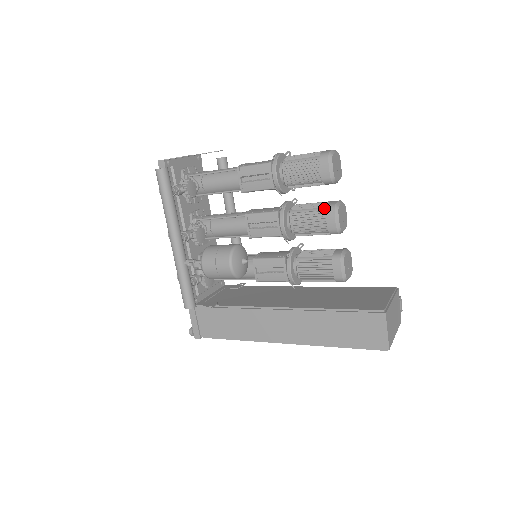
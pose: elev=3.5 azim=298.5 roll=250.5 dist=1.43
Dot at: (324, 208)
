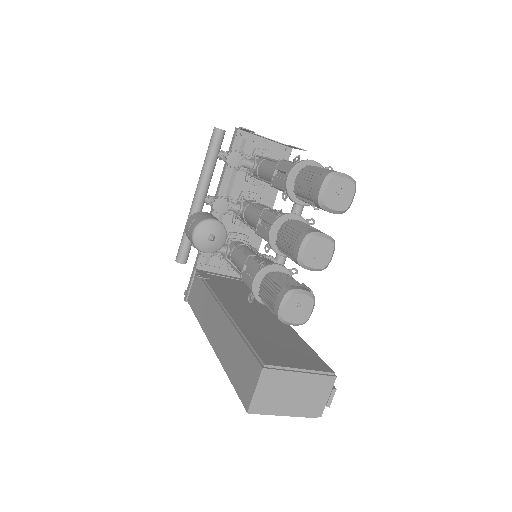
Dot at: (304, 231)
